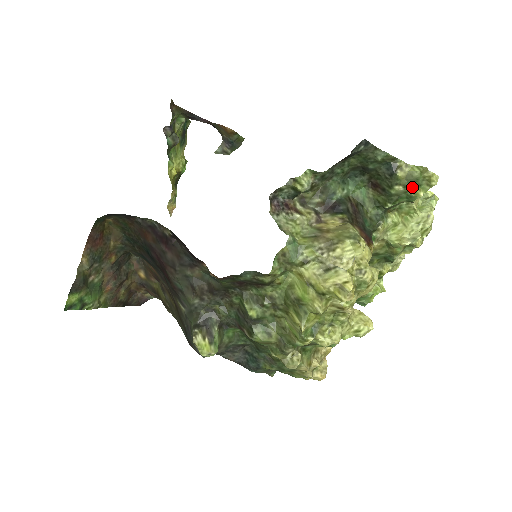
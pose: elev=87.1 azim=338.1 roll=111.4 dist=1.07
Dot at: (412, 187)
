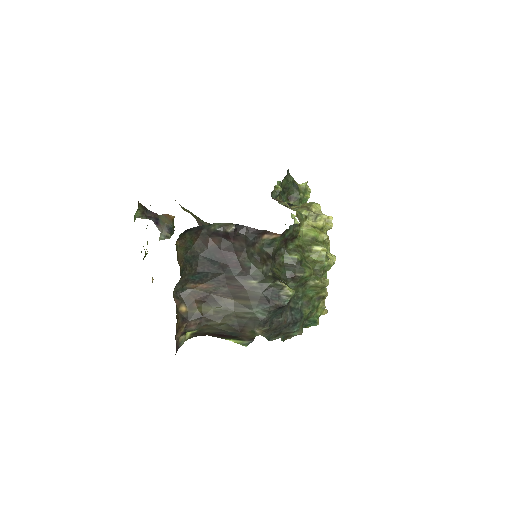
Dot at: (304, 194)
